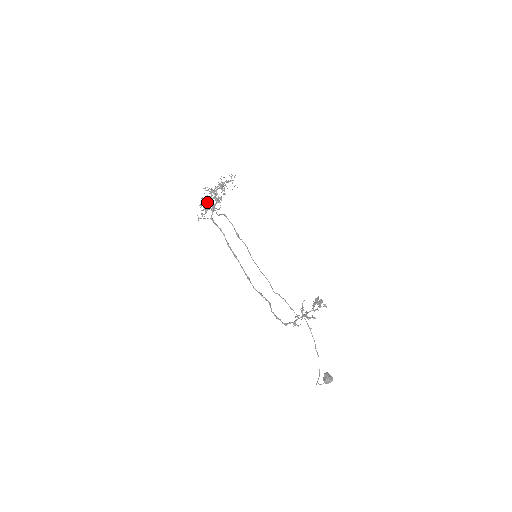
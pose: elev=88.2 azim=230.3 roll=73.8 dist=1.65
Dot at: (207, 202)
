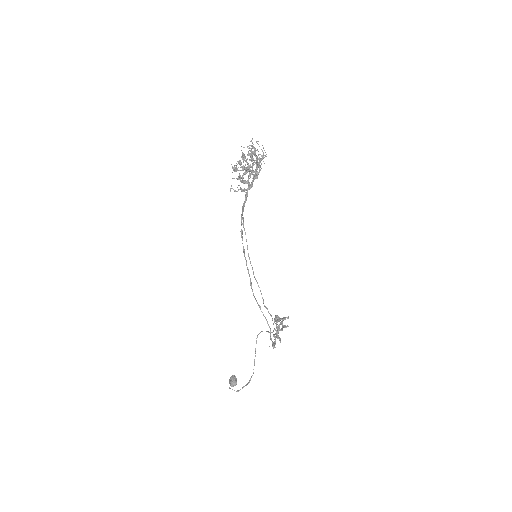
Dot at: occluded
